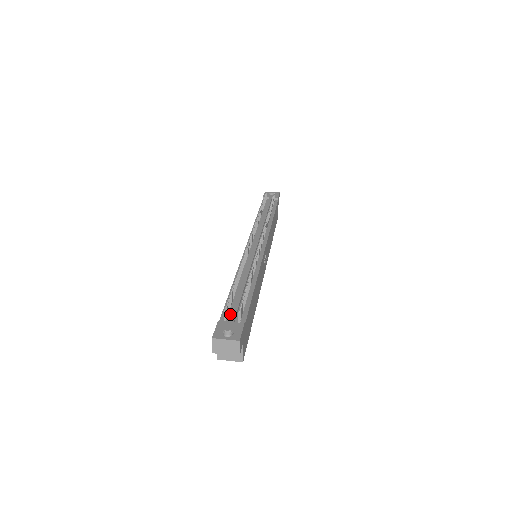
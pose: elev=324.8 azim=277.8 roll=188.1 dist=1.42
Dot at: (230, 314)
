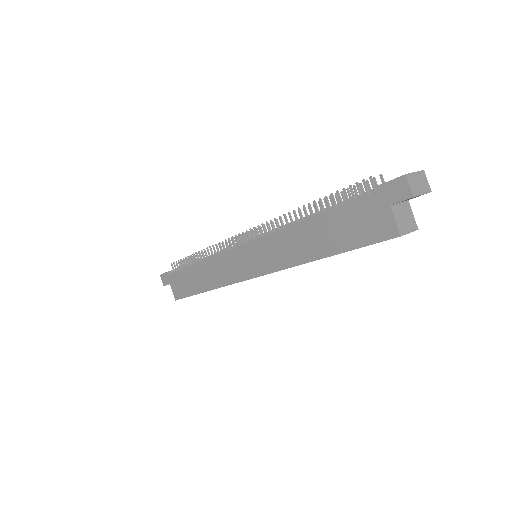
Dot at: occluded
